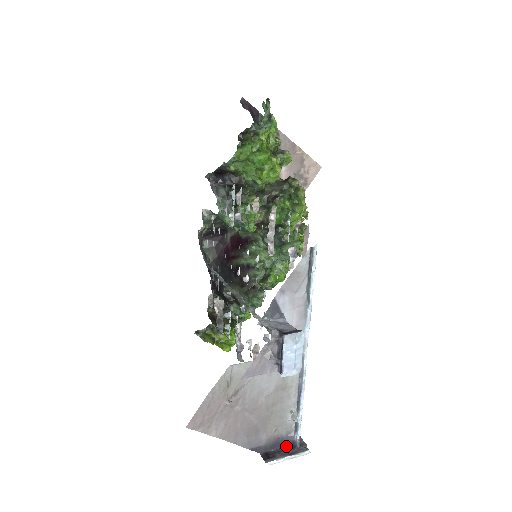
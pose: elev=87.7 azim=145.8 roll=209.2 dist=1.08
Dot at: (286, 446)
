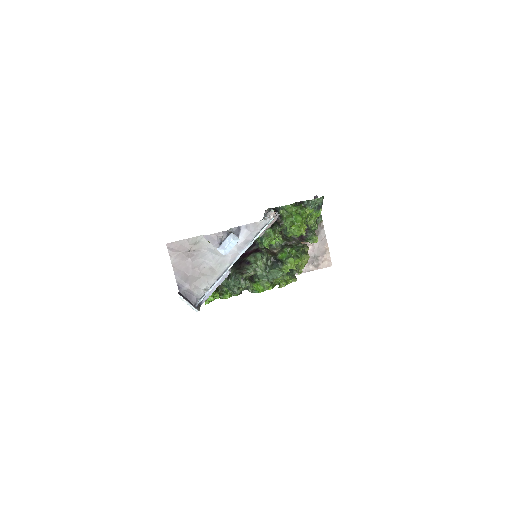
Dot at: (191, 302)
